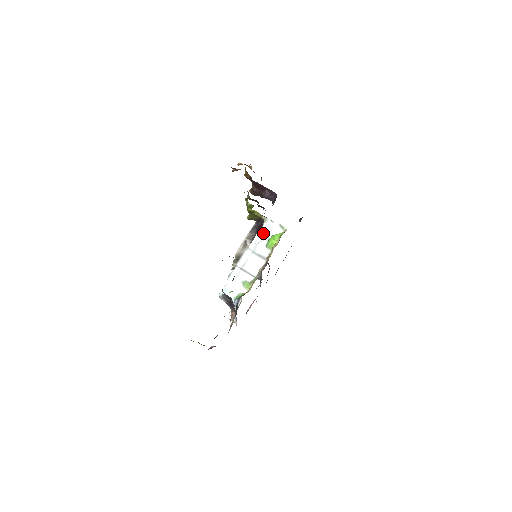
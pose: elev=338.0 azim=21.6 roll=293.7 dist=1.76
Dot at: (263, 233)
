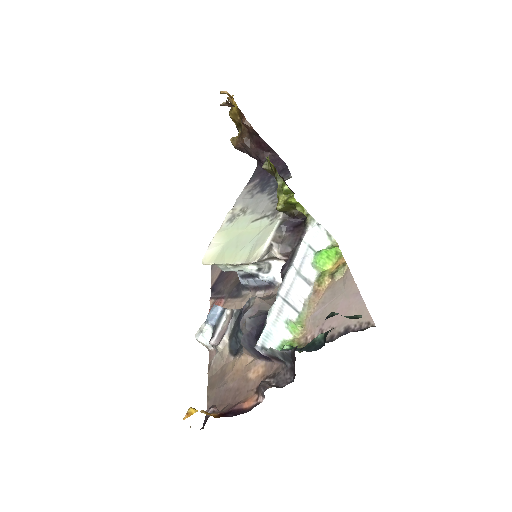
Dot at: (308, 242)
